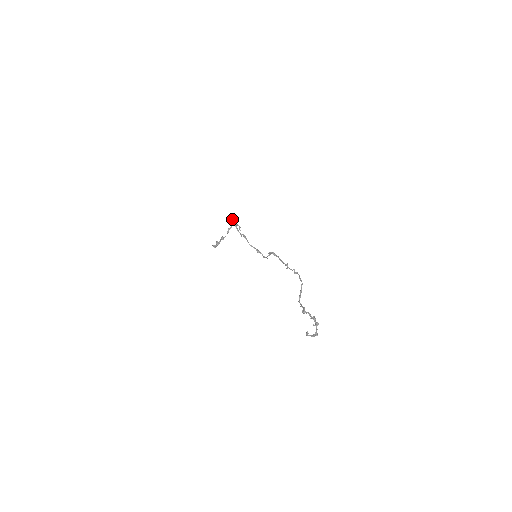
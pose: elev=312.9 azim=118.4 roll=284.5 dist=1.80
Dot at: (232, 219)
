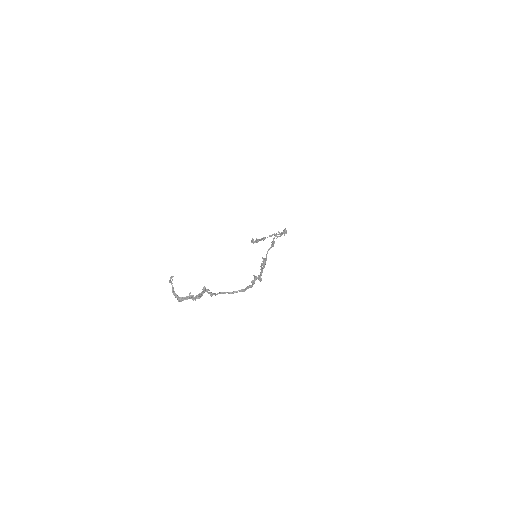
Dot at: (285, 228)
